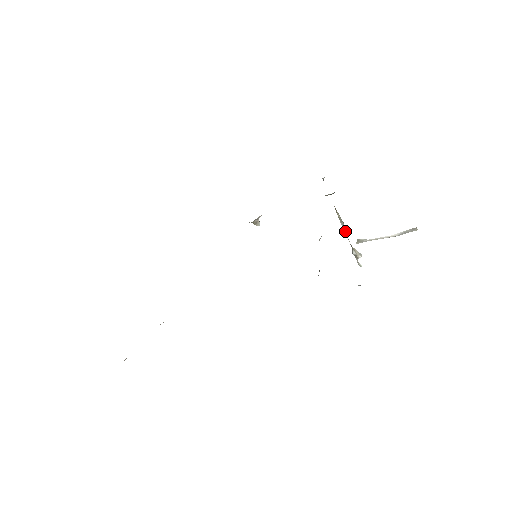
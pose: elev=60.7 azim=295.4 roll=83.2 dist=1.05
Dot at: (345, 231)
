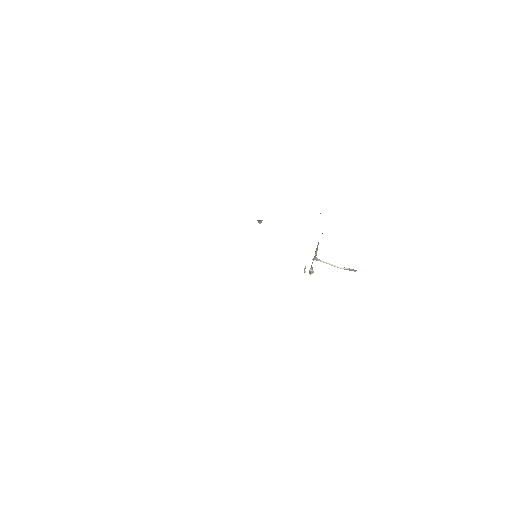
Dot at: (315, 256)
